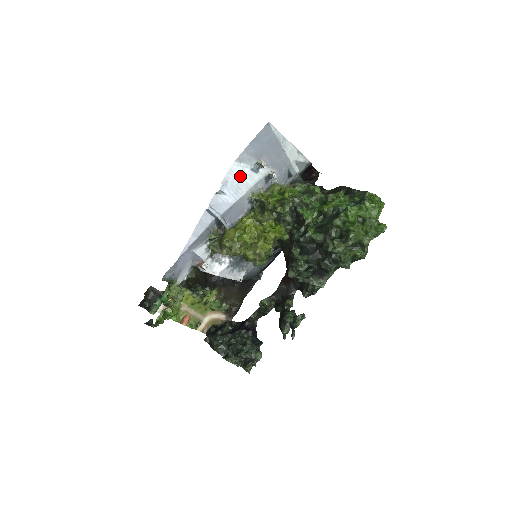
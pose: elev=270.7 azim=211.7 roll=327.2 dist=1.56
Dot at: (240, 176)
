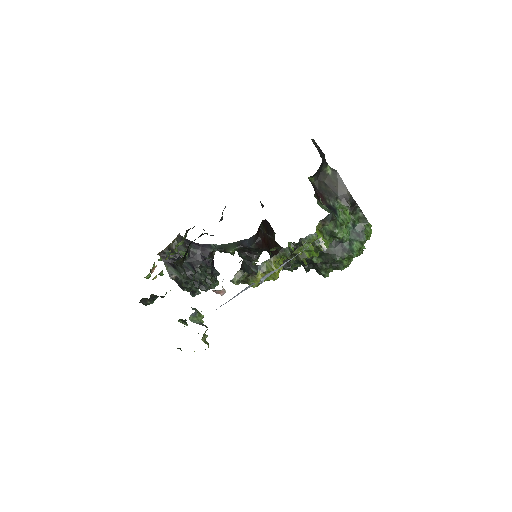
Dot at: occluded
